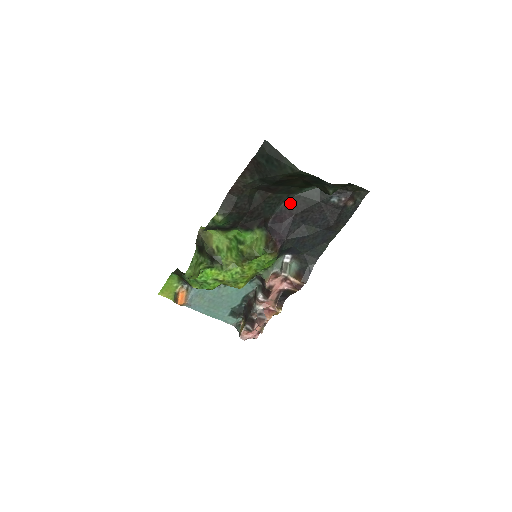
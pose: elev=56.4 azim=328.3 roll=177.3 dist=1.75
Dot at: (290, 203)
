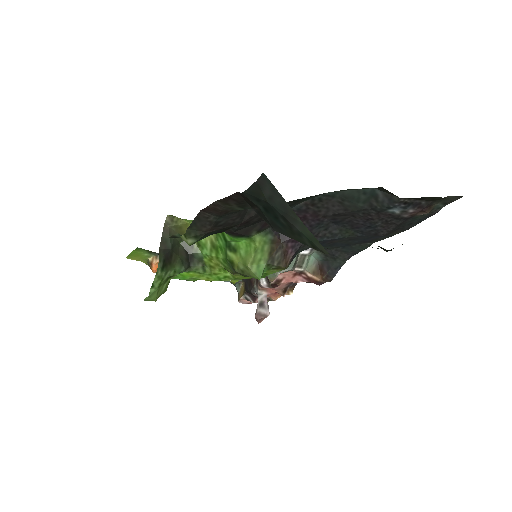
Dot at: (316, 202)
